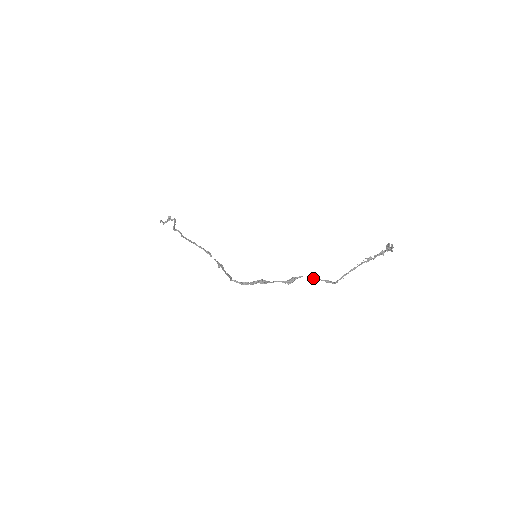
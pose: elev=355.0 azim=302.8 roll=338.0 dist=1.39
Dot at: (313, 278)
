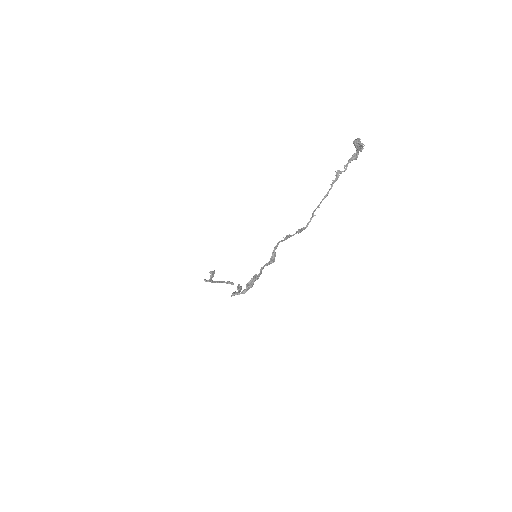
Dot at: (286, 238)
